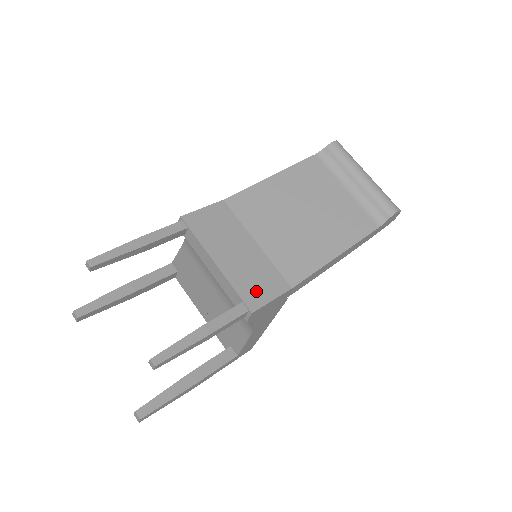
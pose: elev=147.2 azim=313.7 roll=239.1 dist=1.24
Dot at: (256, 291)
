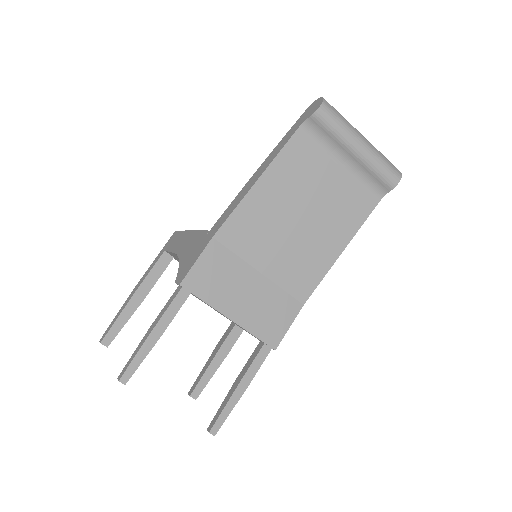
Dot at: (273, 327)
